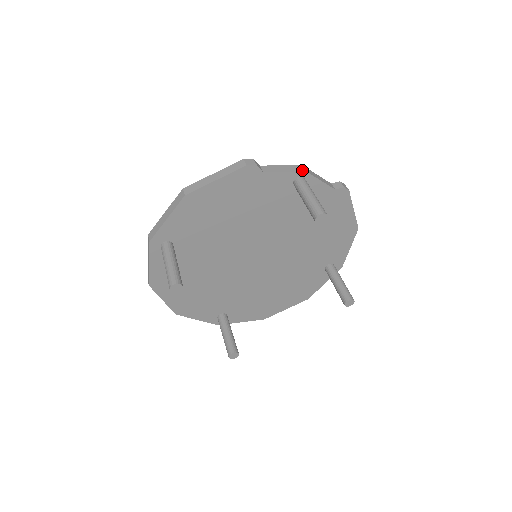
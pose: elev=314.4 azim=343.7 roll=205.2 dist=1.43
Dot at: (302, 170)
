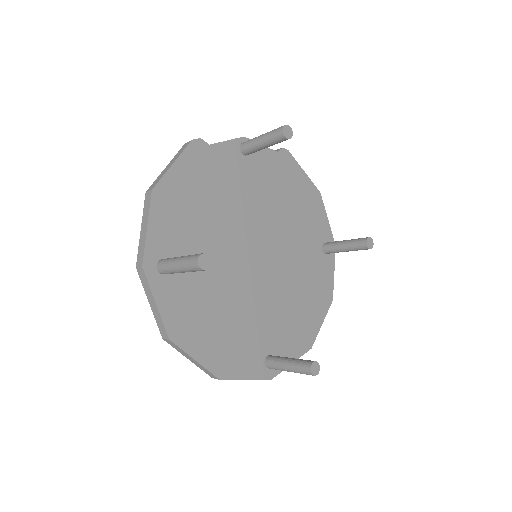
Dot at: (240, 137)
